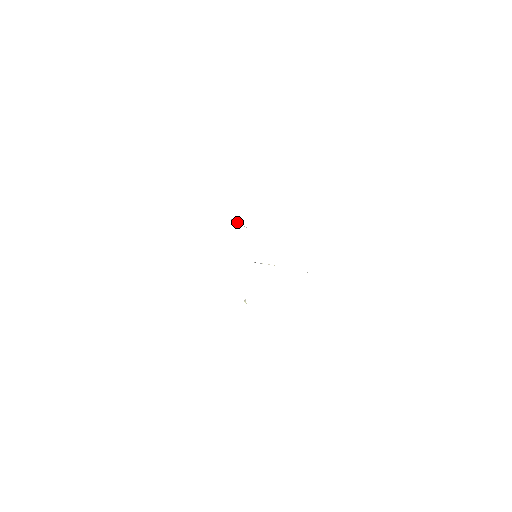
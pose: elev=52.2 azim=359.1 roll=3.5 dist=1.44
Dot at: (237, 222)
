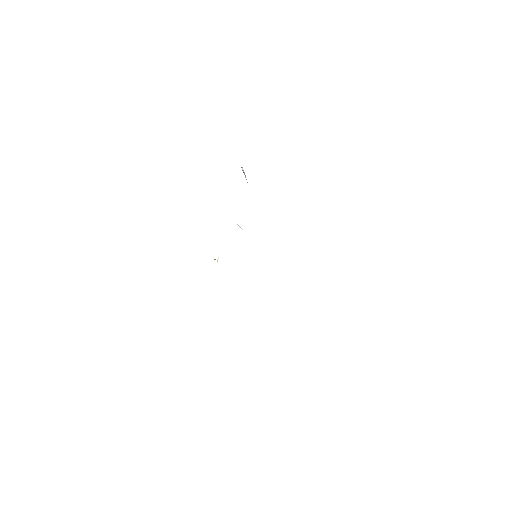
Dot at: occluded
